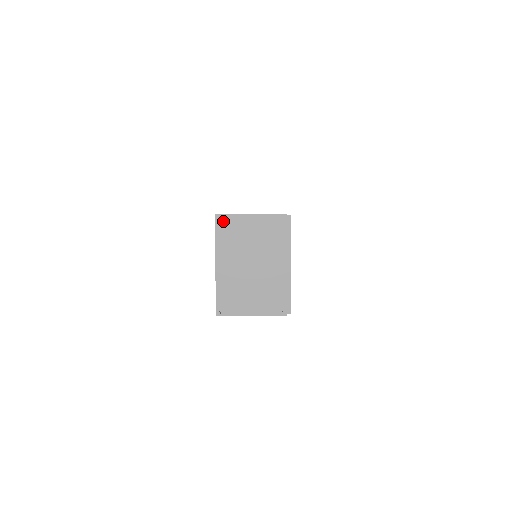
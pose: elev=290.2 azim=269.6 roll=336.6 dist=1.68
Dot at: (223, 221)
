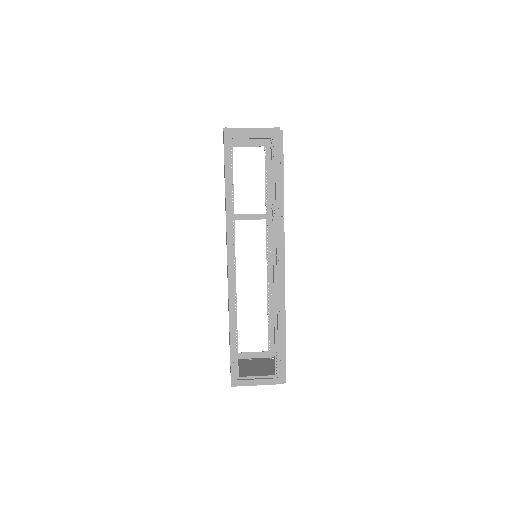
Dot at: occluded
